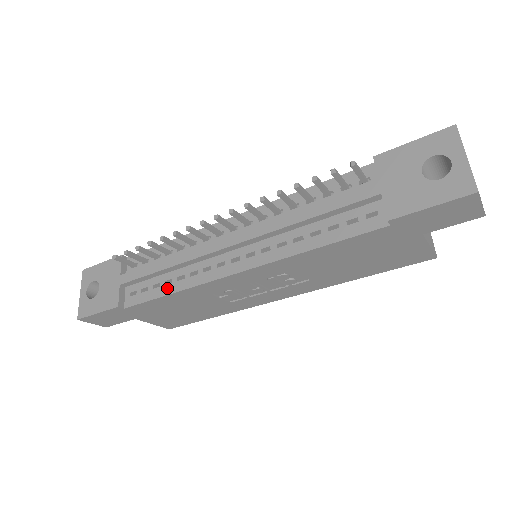
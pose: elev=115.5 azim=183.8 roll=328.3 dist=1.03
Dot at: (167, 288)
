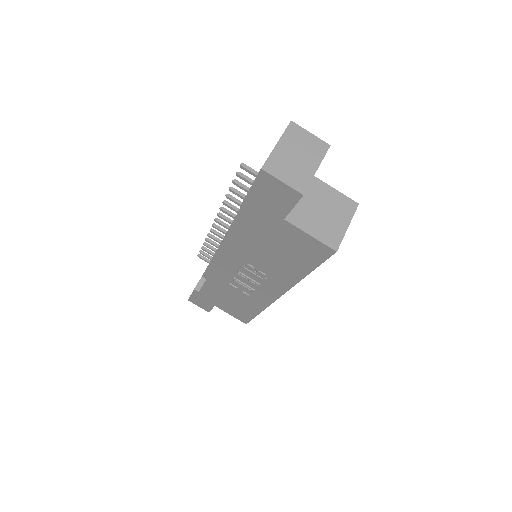
Dot at: occluded
